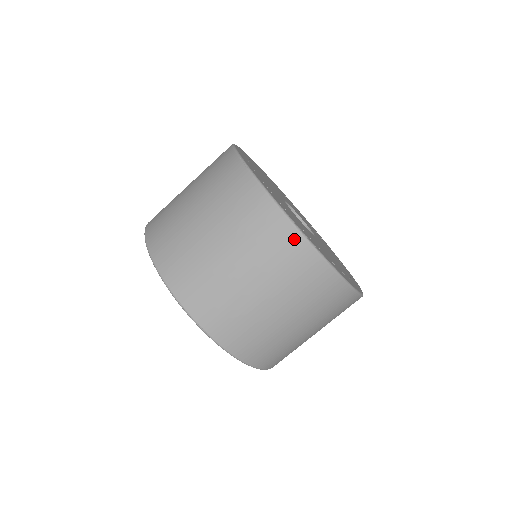
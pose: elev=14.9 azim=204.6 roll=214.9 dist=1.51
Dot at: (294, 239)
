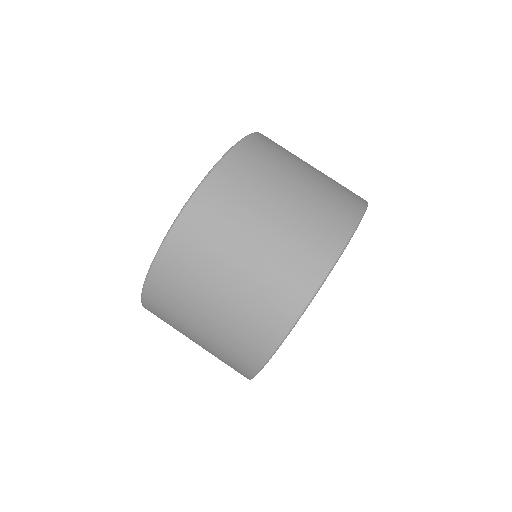
Dot at: (335, 243)
